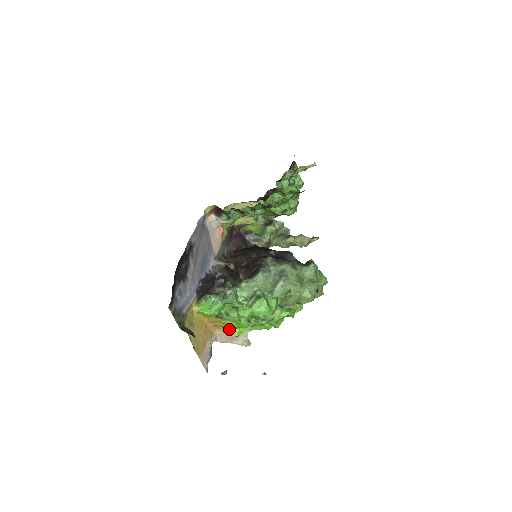
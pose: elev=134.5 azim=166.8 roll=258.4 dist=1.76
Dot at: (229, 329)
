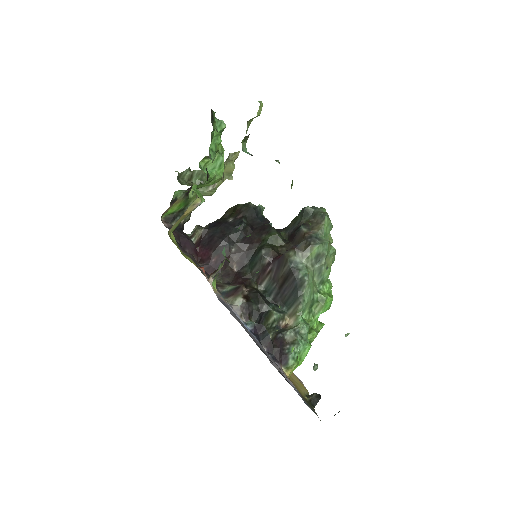
Dot at: occluded
